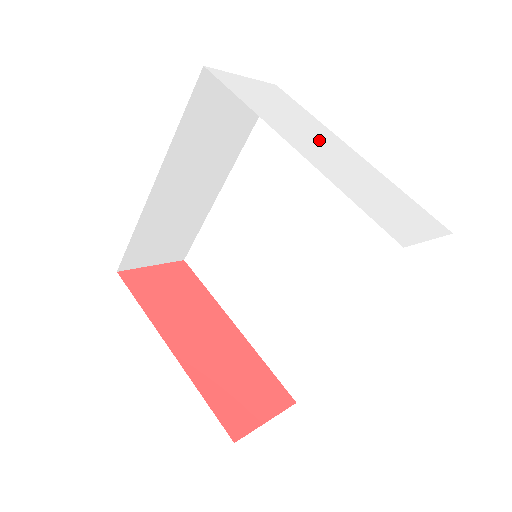
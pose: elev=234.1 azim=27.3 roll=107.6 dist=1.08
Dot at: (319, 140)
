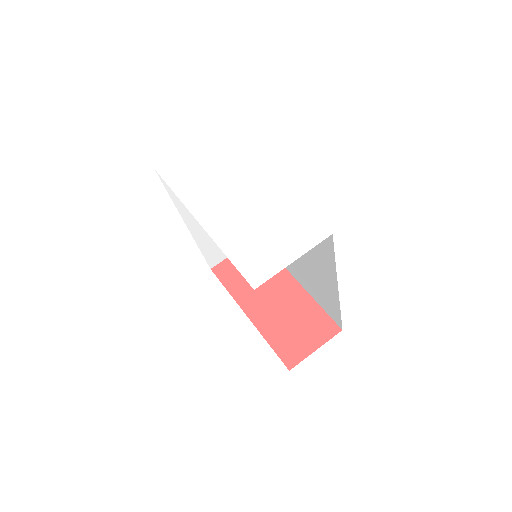
Dot at: (232, 191)
